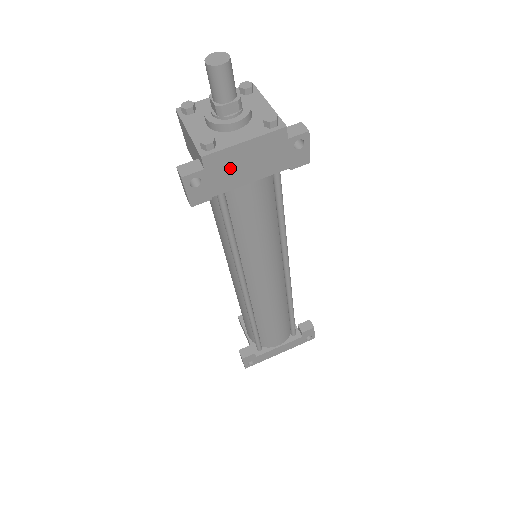
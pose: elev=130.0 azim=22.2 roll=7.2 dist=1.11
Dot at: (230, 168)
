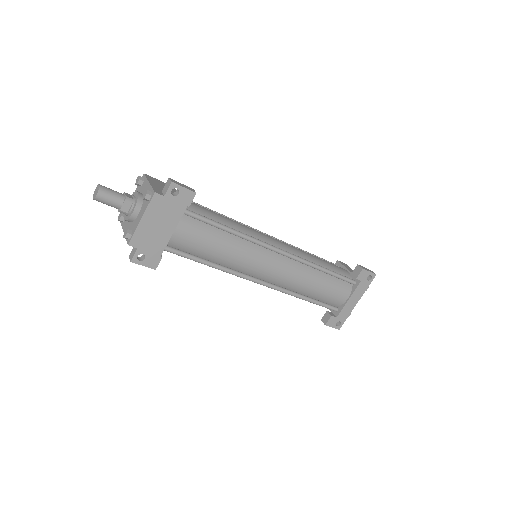
Dot at: (151, 236)
